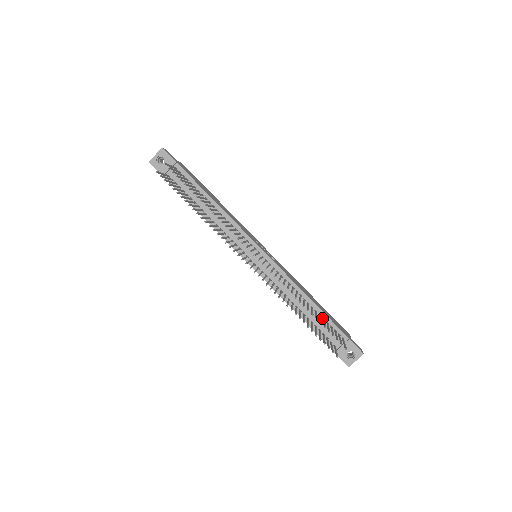
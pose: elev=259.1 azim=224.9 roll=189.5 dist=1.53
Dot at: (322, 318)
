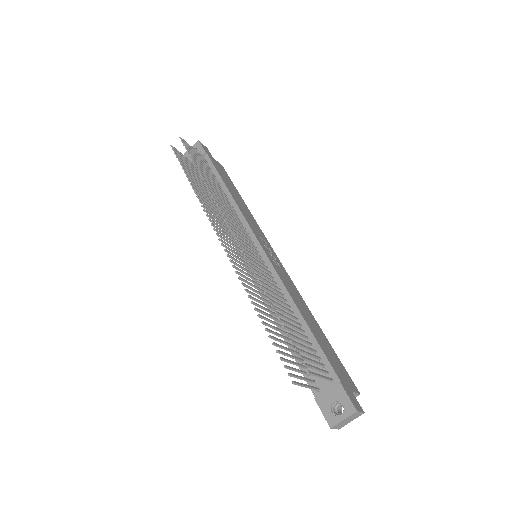
Dot at: (310, 343)
